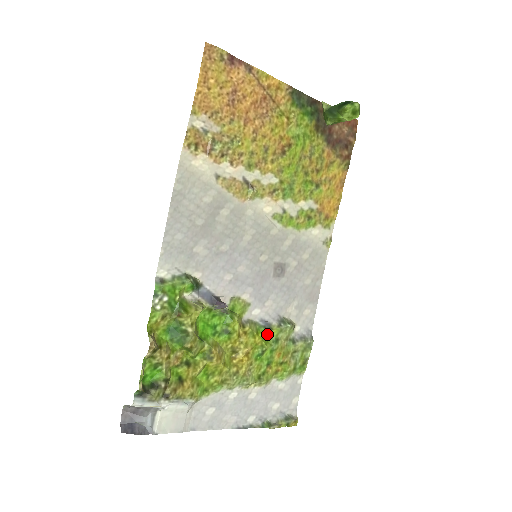
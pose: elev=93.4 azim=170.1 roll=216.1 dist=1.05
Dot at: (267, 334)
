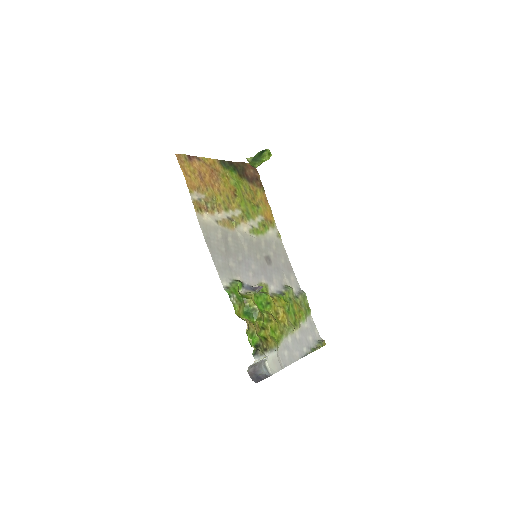
Dot at: (284, 297)
